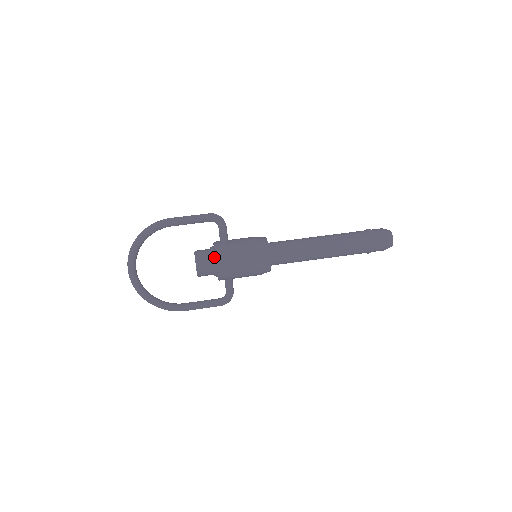
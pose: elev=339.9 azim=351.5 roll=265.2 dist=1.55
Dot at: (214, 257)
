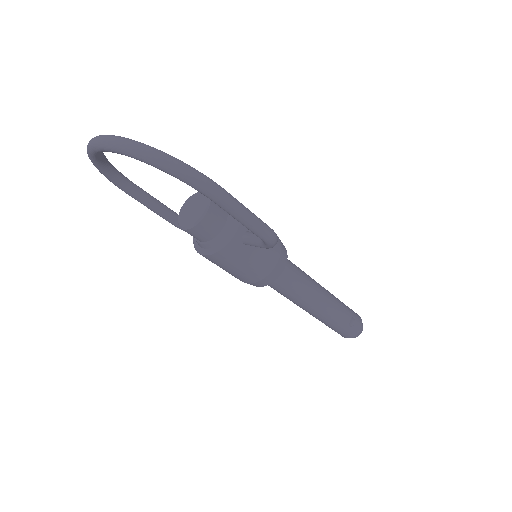
Dot at: (214, 244)
